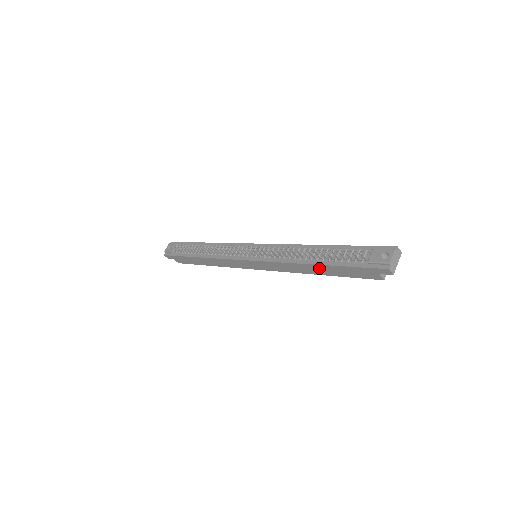
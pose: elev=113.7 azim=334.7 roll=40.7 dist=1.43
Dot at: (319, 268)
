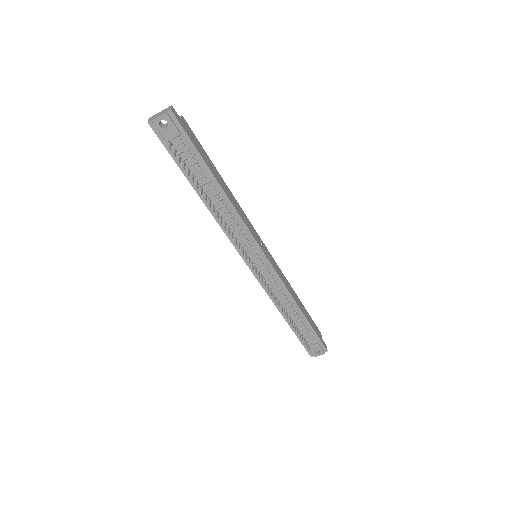
Dot at: occluded
